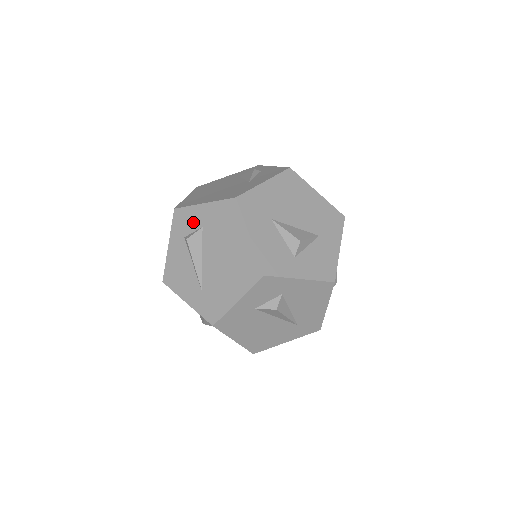
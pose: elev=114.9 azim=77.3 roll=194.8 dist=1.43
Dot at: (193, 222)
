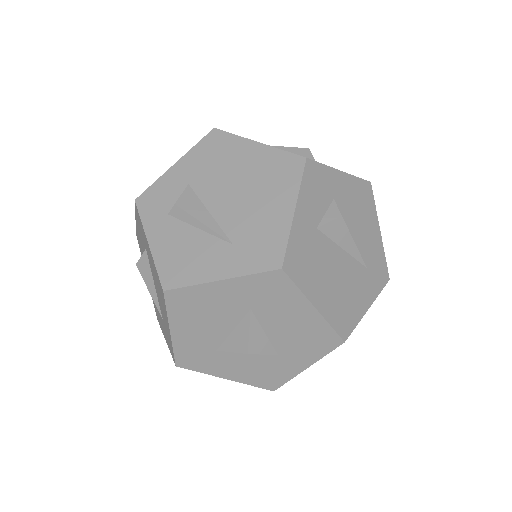
Dot at: (171, 190)
